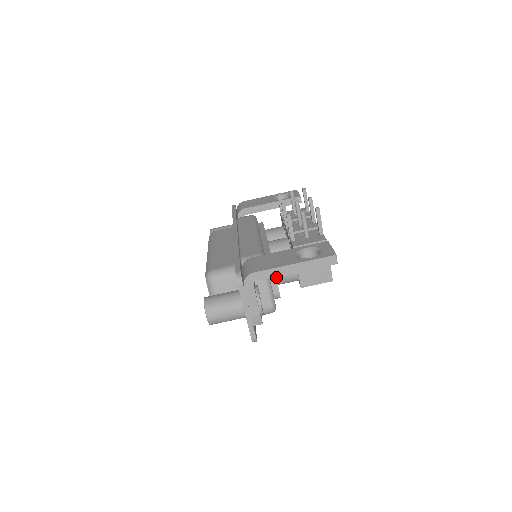
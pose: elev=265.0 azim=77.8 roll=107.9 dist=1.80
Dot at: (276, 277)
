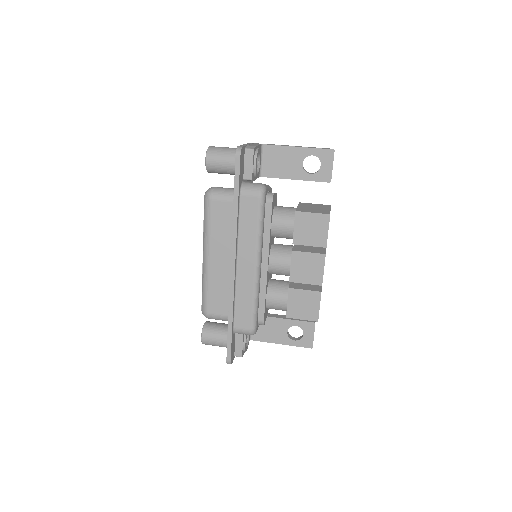
Dot at: (274, 206)
